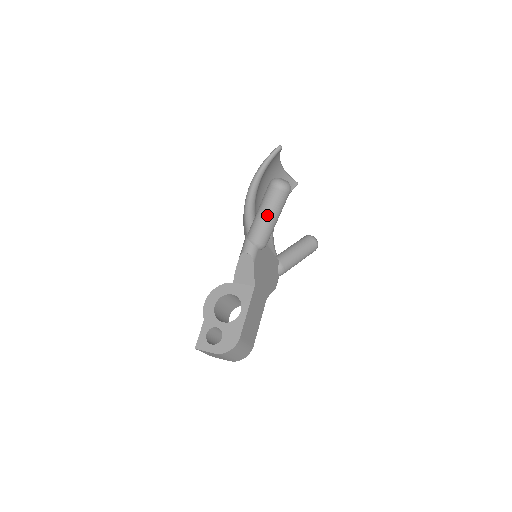
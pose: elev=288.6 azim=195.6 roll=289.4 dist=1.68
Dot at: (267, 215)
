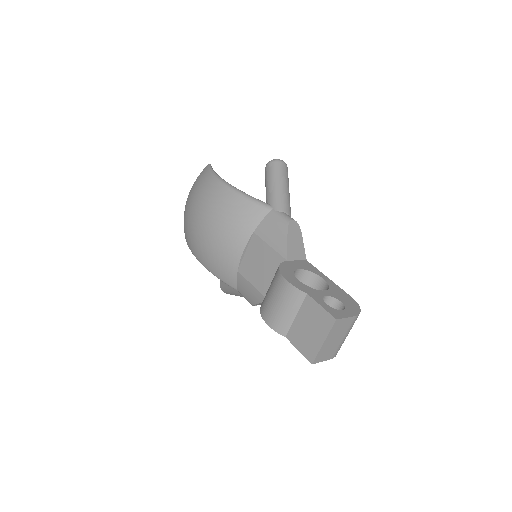
Dot at: (287, 187)
